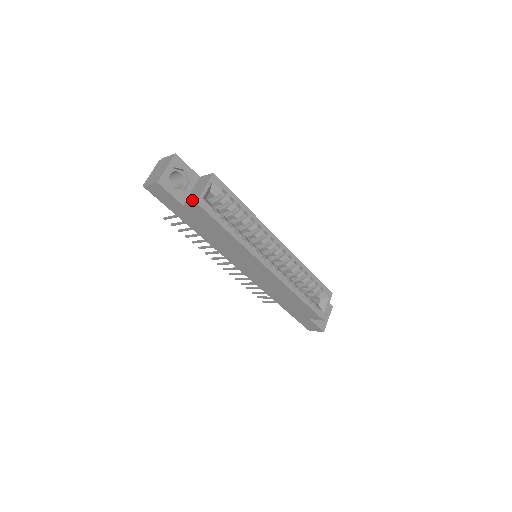
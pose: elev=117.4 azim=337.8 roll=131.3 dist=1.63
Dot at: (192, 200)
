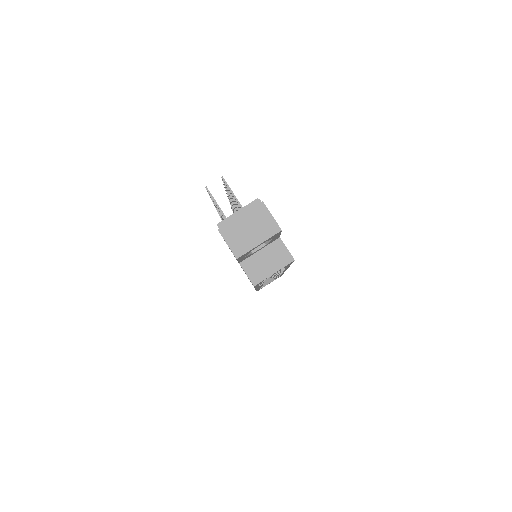
Dot at: (252, 273)
